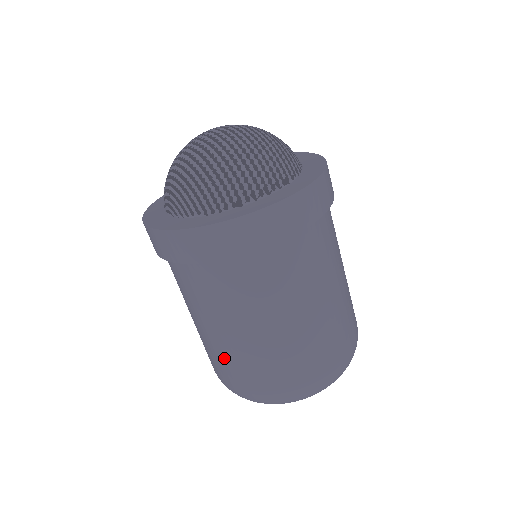
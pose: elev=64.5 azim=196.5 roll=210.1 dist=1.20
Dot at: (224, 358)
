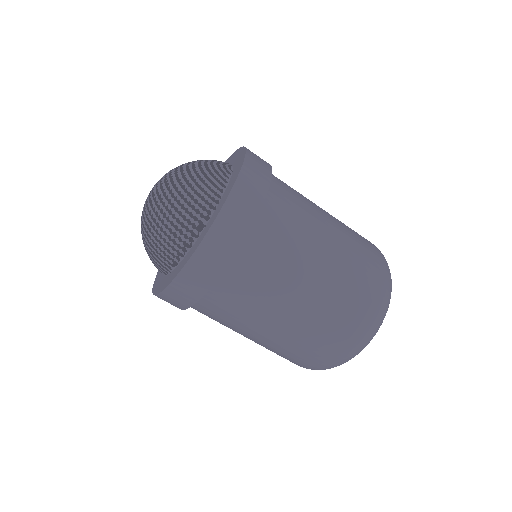
Dot at: occluded
